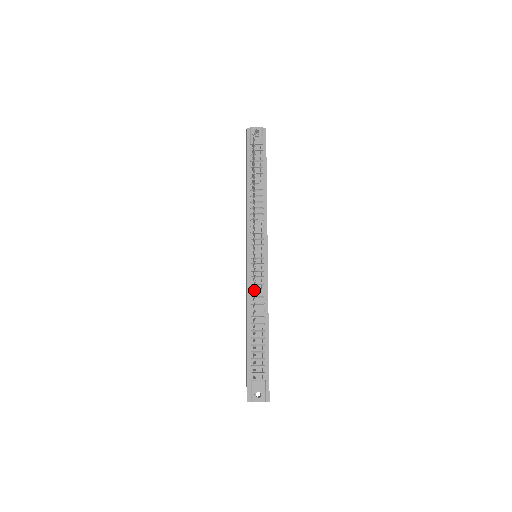
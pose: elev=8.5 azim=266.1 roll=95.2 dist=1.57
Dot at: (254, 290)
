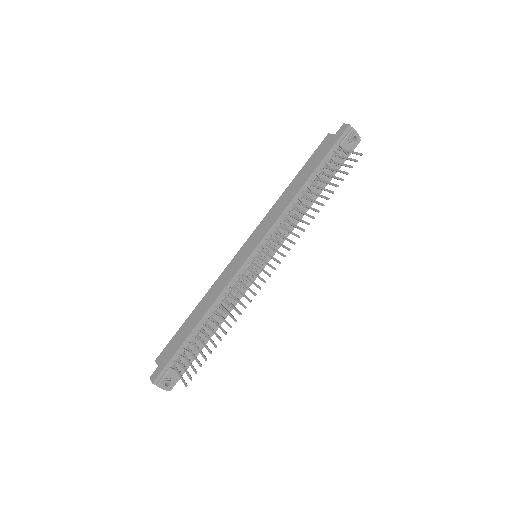
Dot at: (240, 303)
